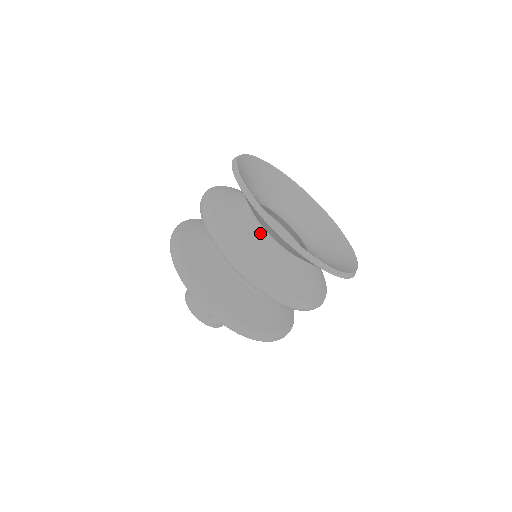
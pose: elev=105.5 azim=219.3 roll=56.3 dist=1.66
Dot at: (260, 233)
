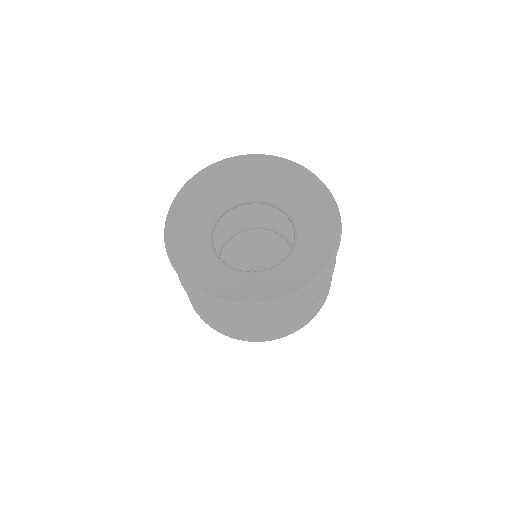
Dot at: occluded
